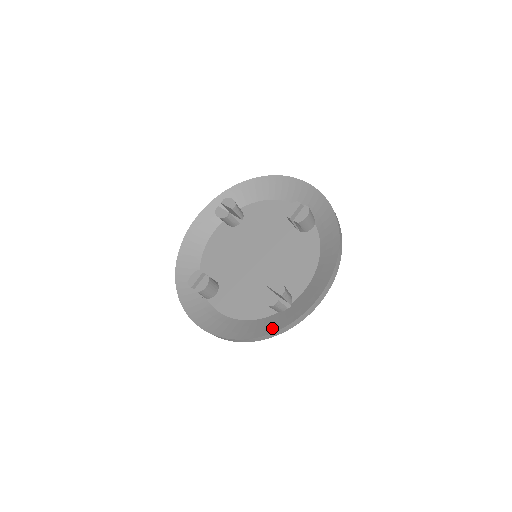
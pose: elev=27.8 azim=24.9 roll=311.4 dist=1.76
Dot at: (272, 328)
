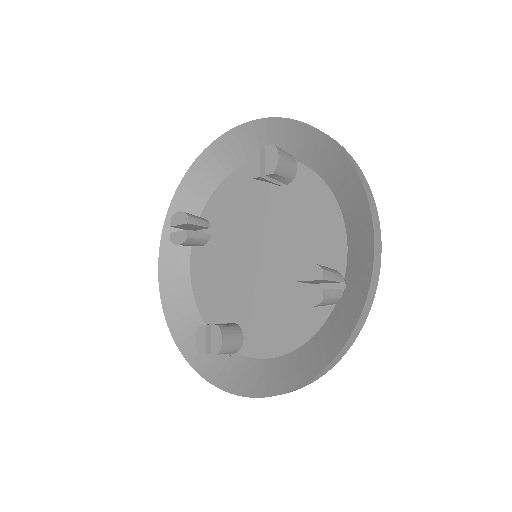
Dot at: (196, 358)
